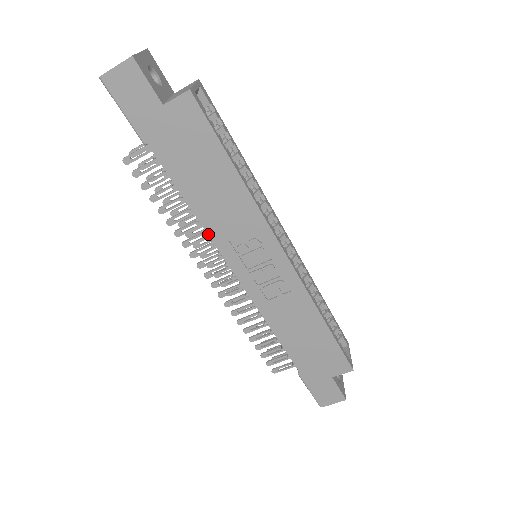
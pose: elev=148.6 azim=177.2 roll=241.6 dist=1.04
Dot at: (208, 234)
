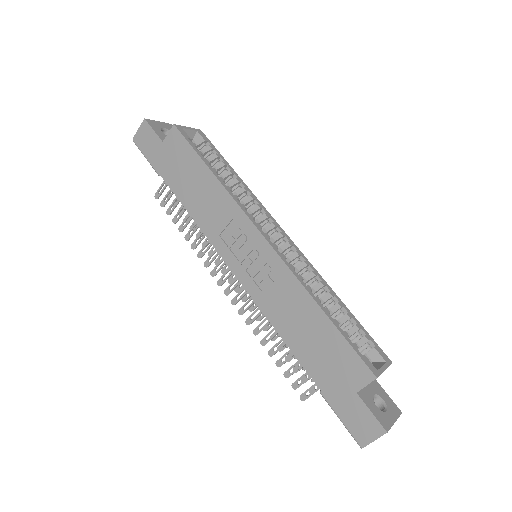
Dot at: (205, 234)
